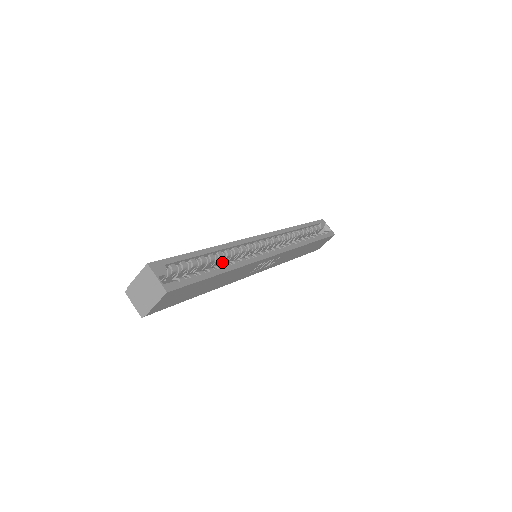
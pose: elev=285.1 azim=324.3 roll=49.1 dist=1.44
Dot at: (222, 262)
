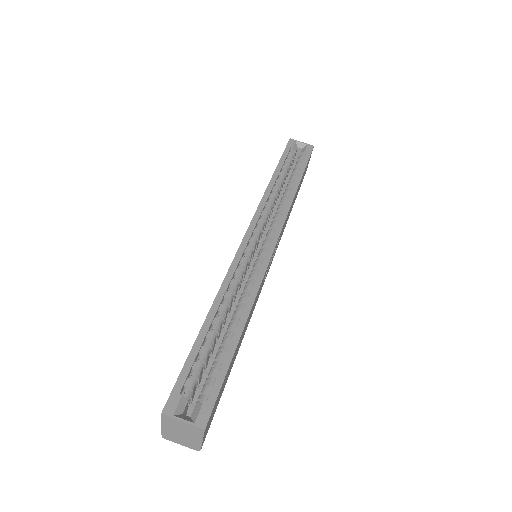
Dot at: (230, 307)
